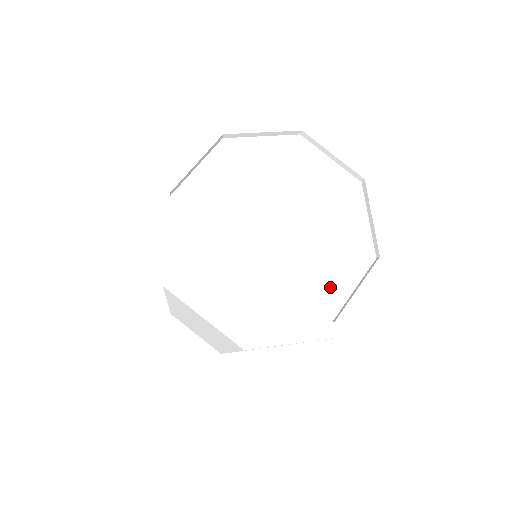
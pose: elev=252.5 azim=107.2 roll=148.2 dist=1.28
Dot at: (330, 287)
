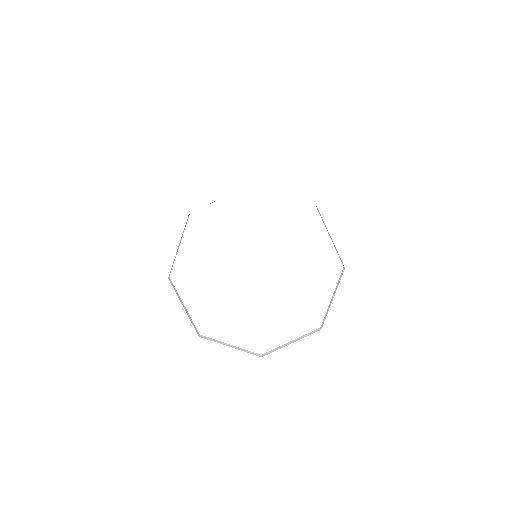
Dot at: (312, 302)
